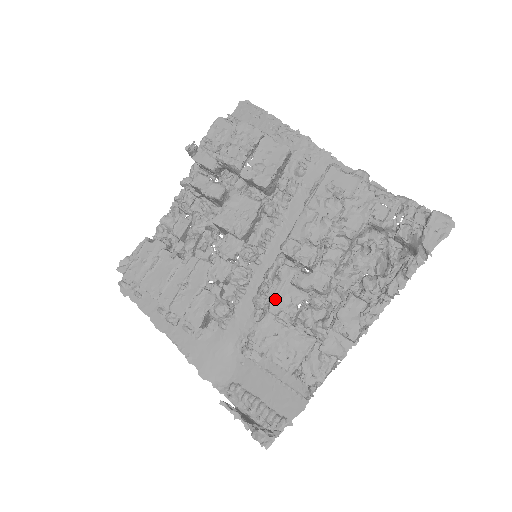
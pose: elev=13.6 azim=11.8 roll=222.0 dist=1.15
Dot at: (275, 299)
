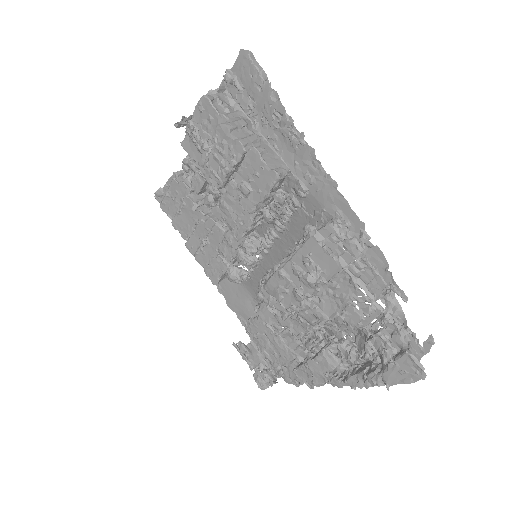
Dot at: (263, 313)
